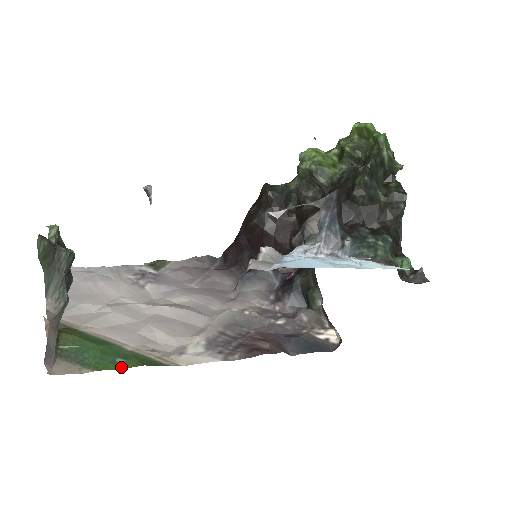
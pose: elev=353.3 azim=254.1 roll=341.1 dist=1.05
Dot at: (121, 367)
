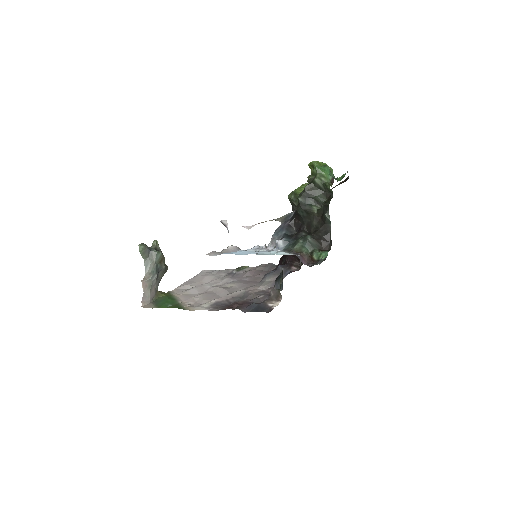
Dot at: occluded
